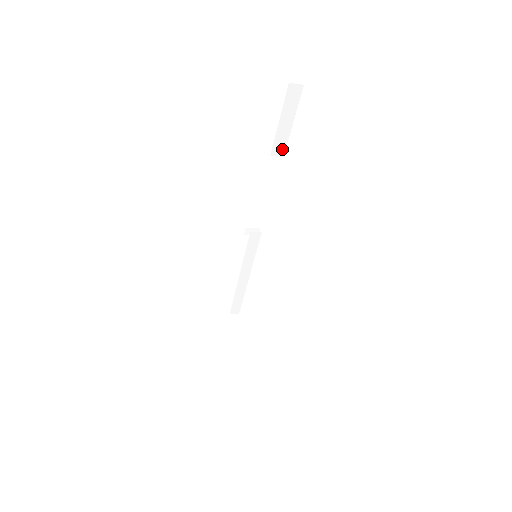
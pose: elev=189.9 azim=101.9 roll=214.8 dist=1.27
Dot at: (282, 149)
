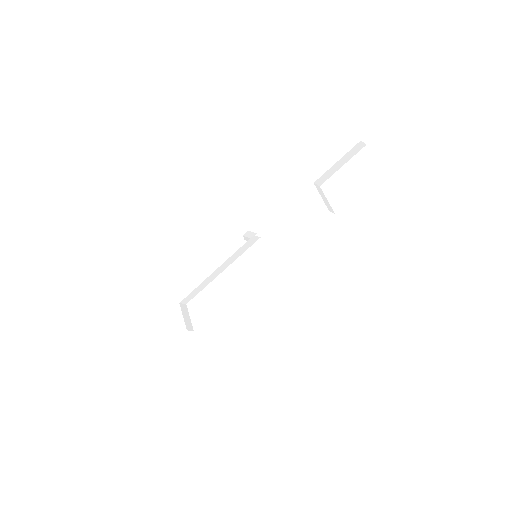
Dot at: (323, 181)
